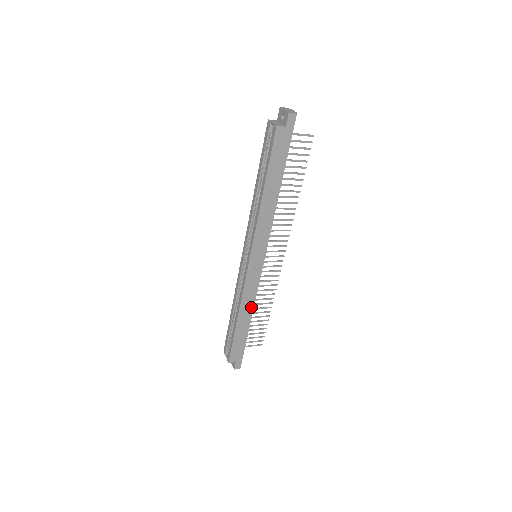
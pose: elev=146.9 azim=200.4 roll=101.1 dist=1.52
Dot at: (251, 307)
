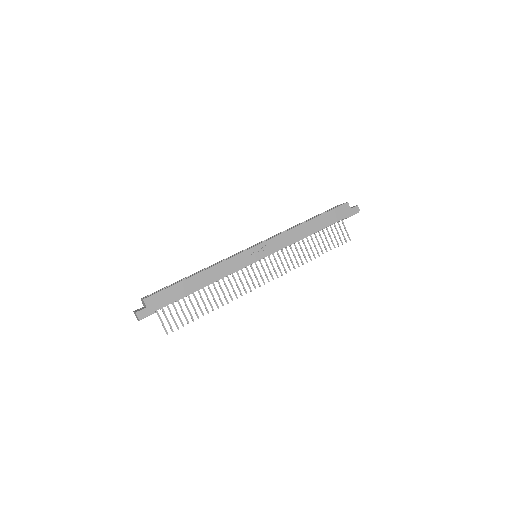
Dot at: (215, 278)
